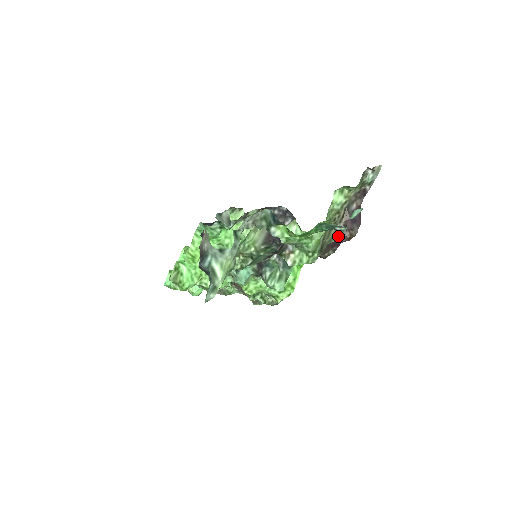
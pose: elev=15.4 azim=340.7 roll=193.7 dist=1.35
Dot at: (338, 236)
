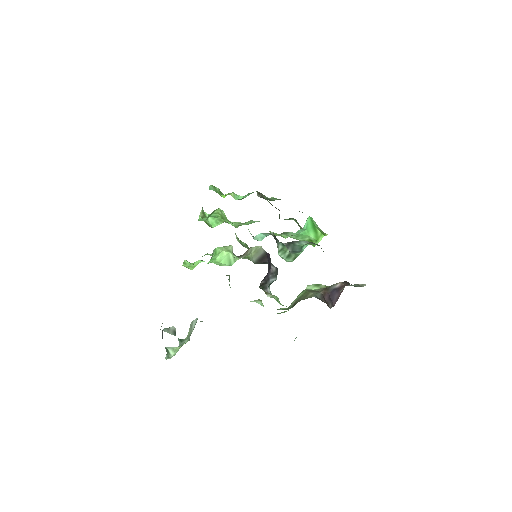
Dot at: (317, 296)
